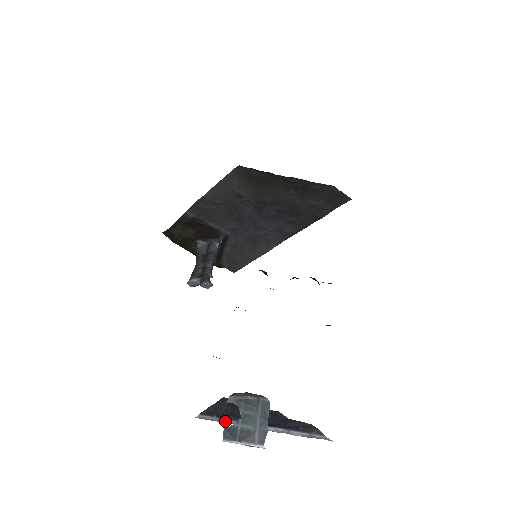
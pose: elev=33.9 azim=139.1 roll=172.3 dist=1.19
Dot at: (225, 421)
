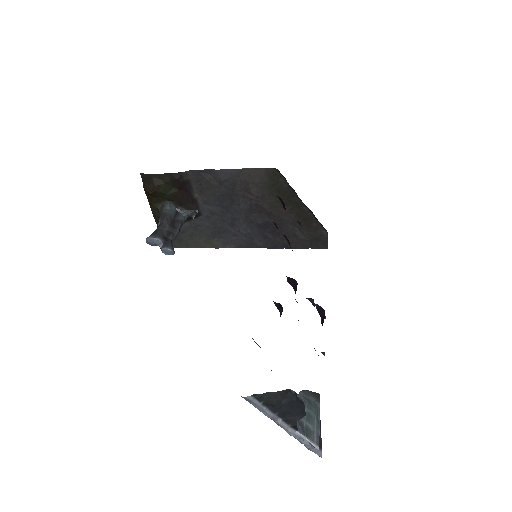
Dot at: (265, 410)
